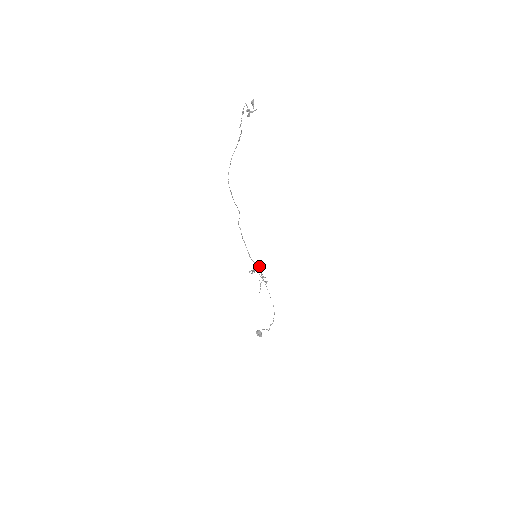
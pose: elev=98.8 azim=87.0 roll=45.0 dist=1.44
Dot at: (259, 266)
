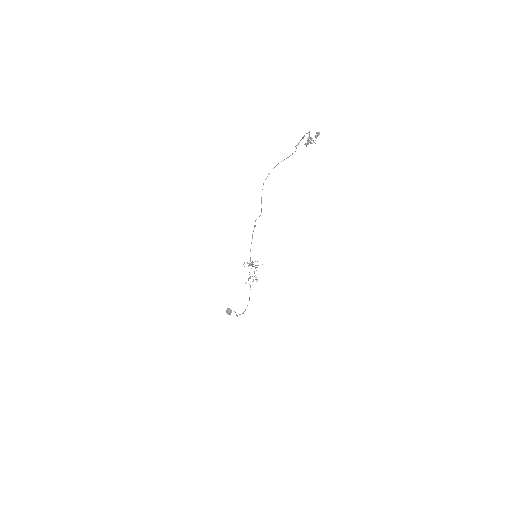
Dot at: occluded
